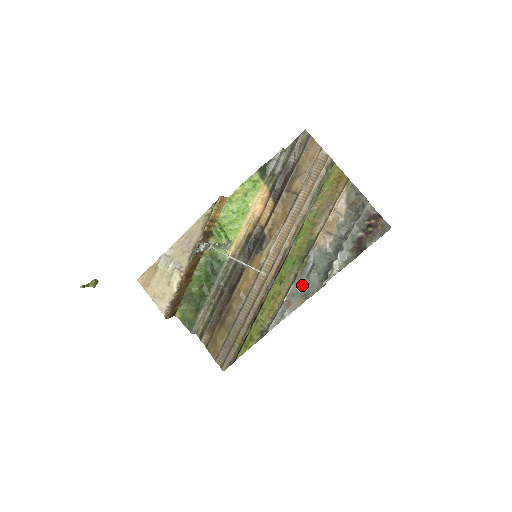
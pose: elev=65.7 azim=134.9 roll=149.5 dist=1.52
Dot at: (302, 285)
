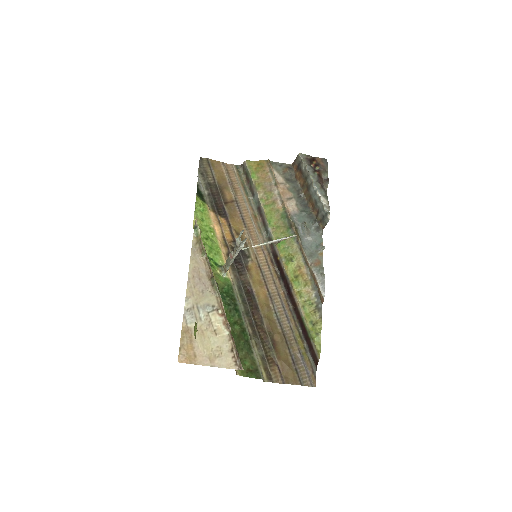
Dot at: (308, 246)
